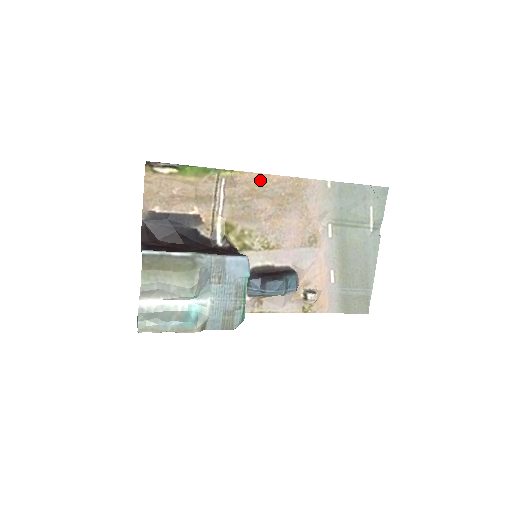
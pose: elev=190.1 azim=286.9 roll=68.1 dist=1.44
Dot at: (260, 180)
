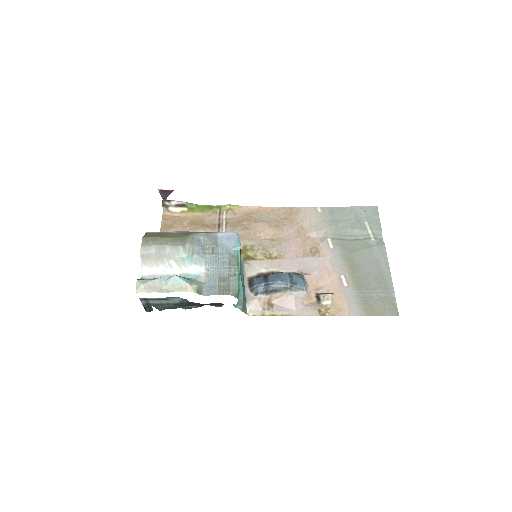
Dot at: (256, 211)
